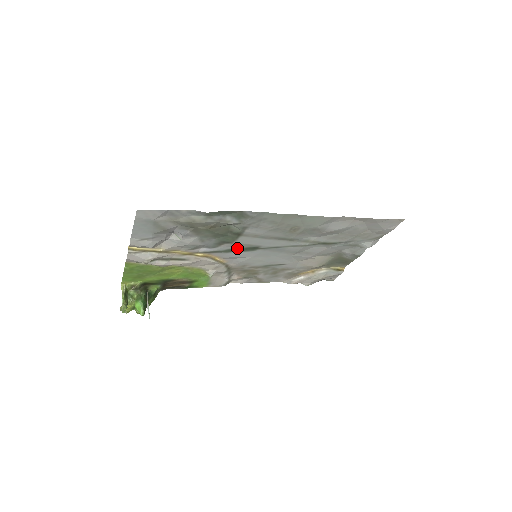
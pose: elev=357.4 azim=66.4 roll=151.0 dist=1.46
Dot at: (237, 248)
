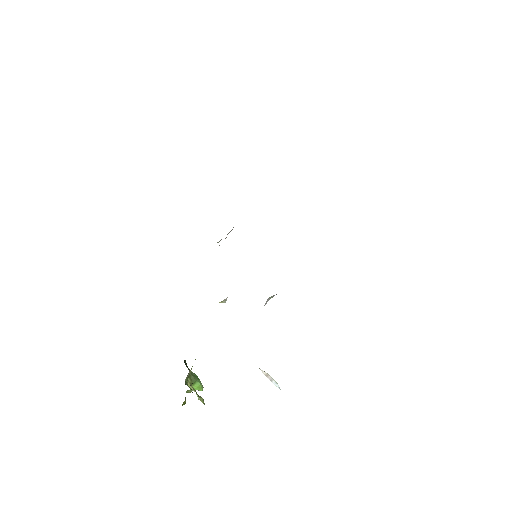
Dot at: occluded
